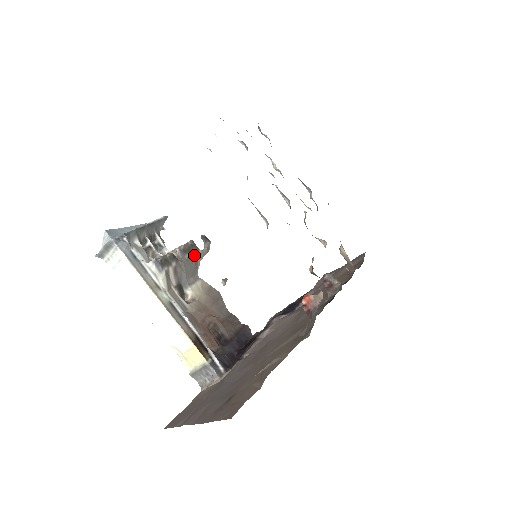
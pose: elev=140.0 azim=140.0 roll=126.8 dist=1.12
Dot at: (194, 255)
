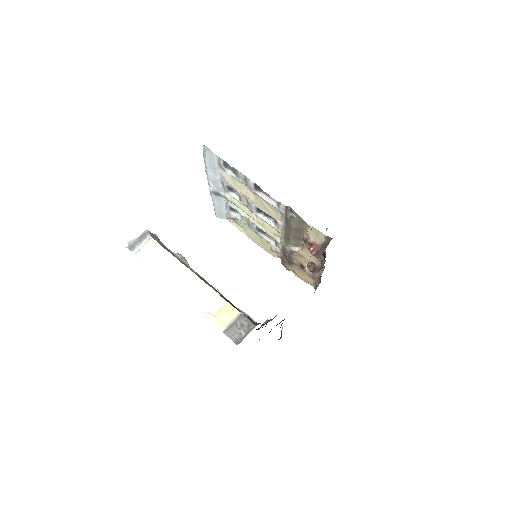
Dot at: occluded
